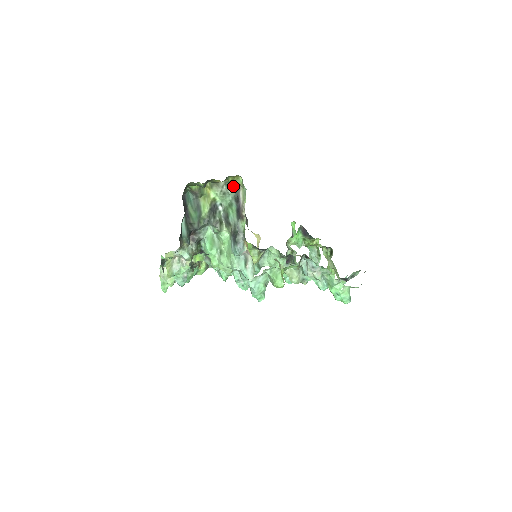
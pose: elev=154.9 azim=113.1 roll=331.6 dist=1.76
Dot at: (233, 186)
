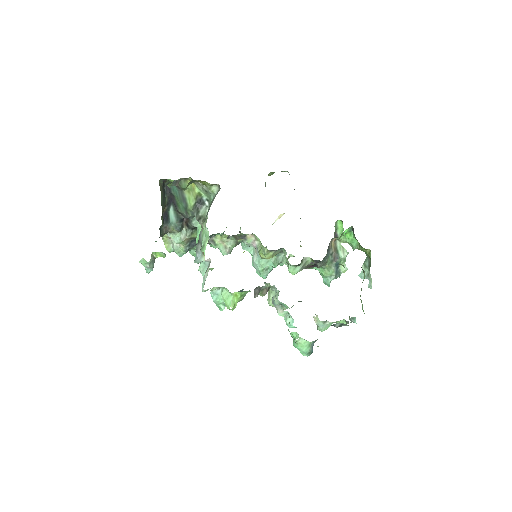
Dot at: (214, 185)
